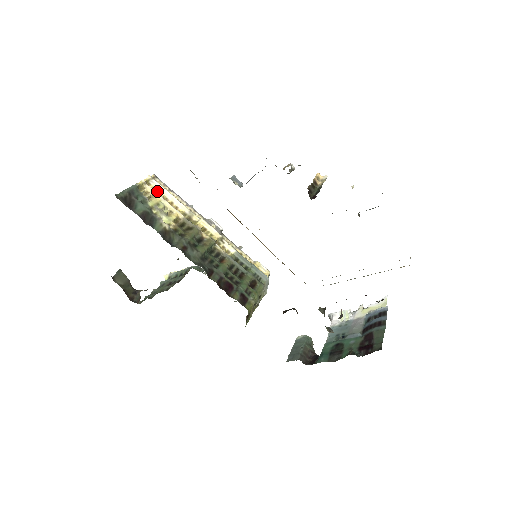
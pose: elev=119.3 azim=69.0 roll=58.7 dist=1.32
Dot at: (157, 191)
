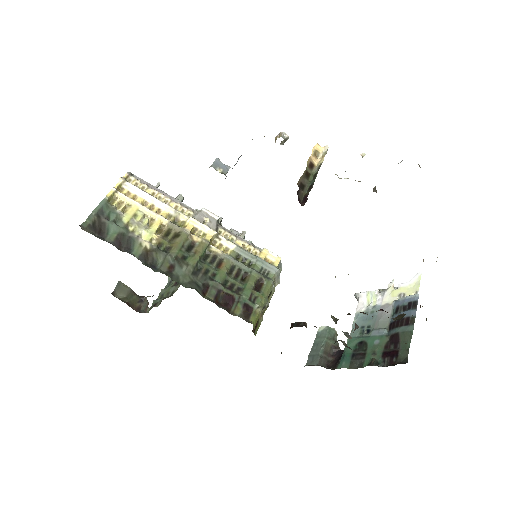
Dot at: (133, 196)
